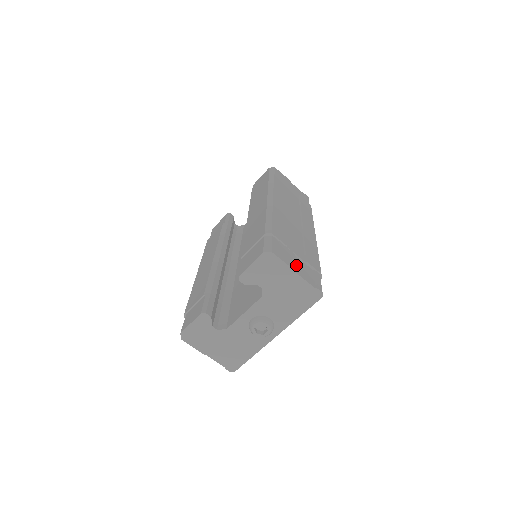
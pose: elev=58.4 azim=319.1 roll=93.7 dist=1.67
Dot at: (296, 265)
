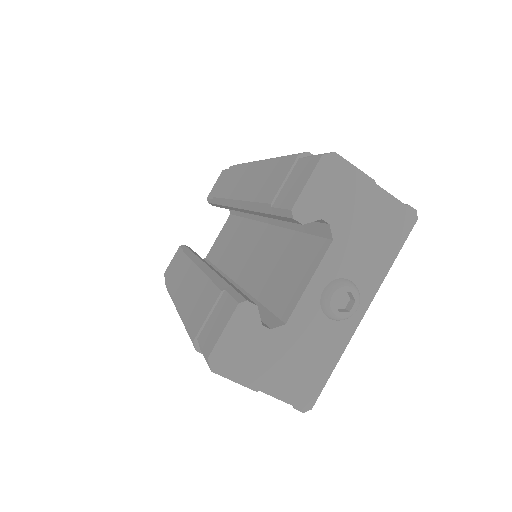
Dot at: occluded
